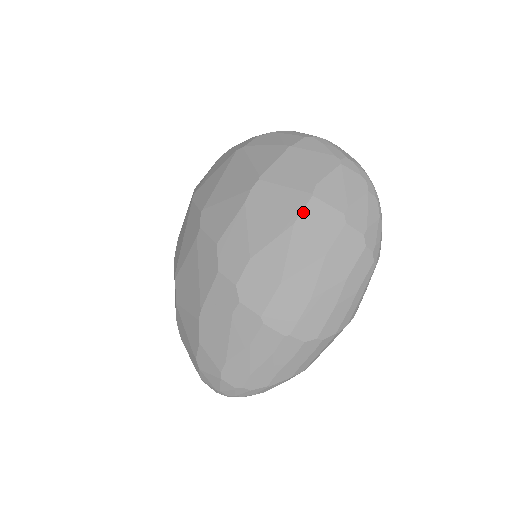
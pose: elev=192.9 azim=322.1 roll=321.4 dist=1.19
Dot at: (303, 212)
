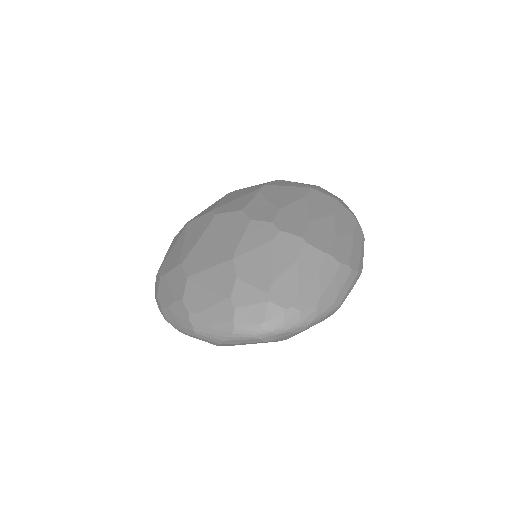
Dot at: (309, 193)
